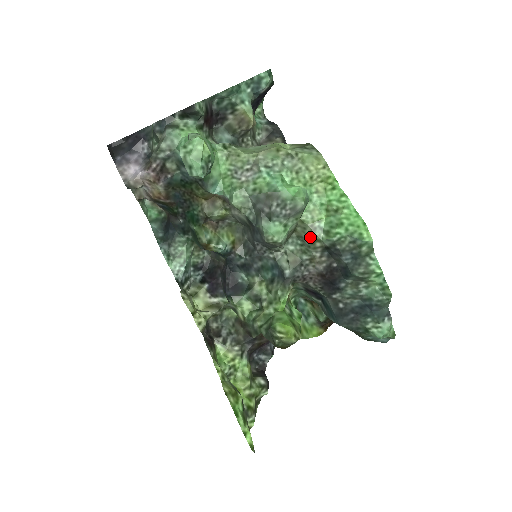
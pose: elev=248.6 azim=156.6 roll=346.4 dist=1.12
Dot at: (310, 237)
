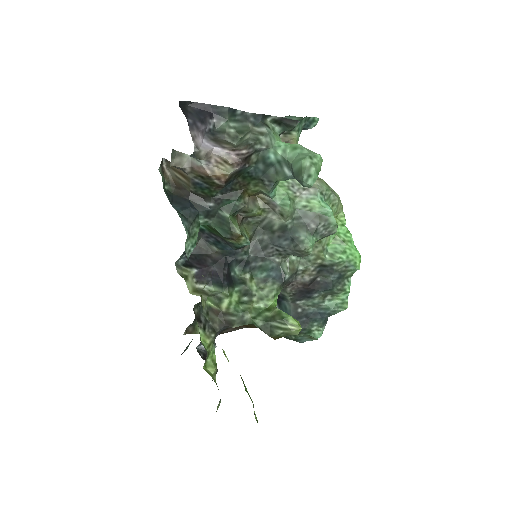
Dot at: (317, 254)
